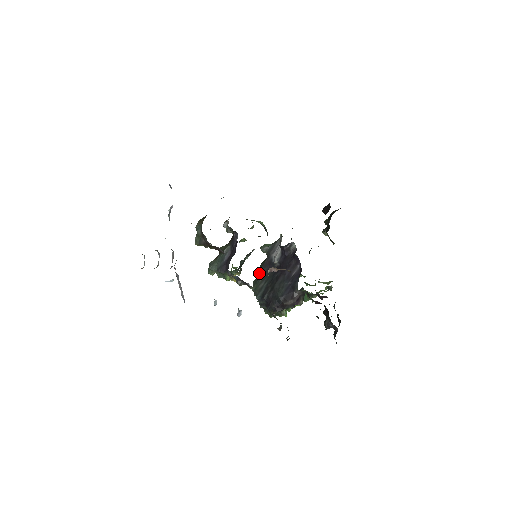
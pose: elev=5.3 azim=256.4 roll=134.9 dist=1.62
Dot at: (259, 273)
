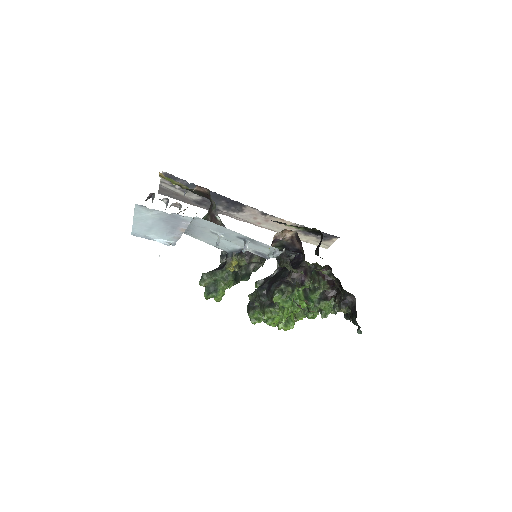
Dot at: occluded
